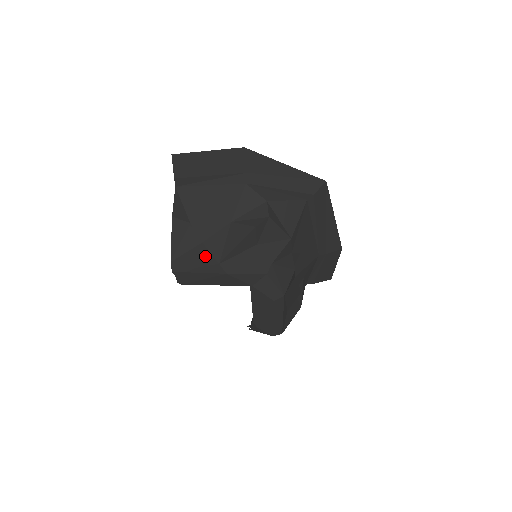
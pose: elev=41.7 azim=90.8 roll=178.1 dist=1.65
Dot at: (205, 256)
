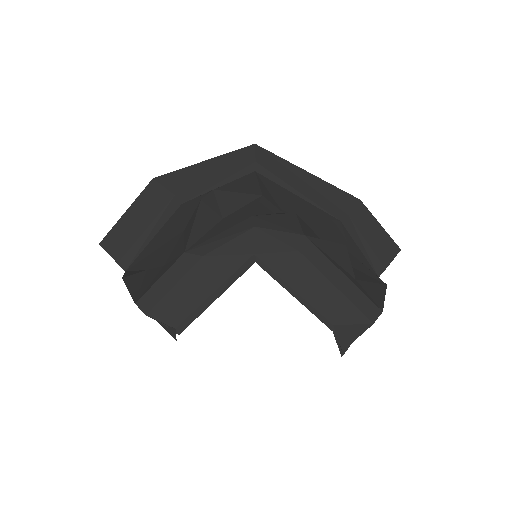
Dot at: (169, 265)
